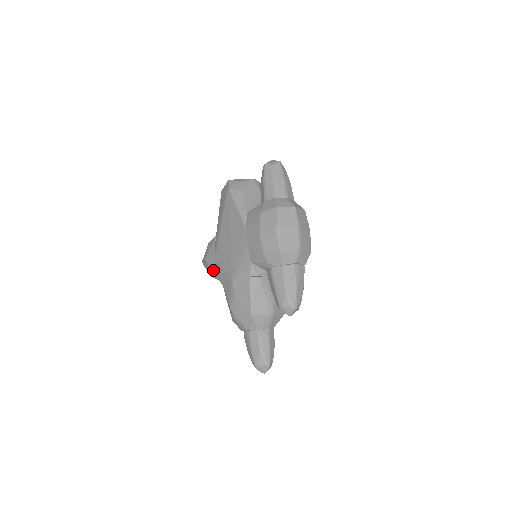
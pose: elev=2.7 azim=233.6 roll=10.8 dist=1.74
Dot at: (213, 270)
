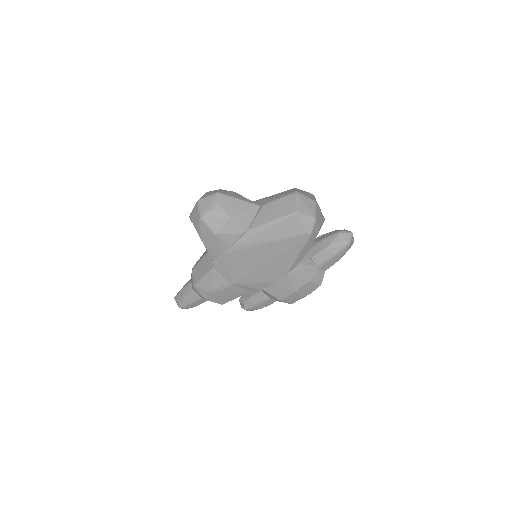
Dot at: (215, 251)
